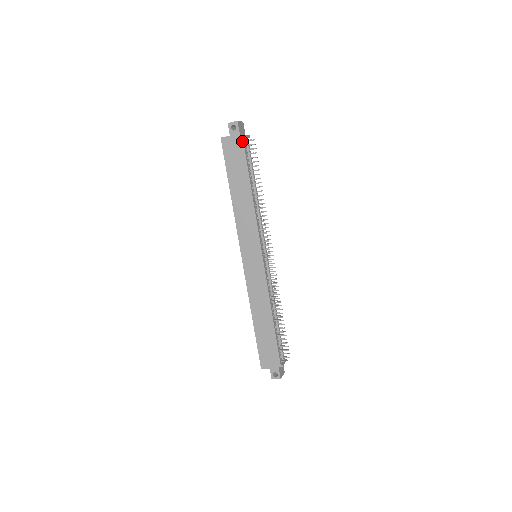
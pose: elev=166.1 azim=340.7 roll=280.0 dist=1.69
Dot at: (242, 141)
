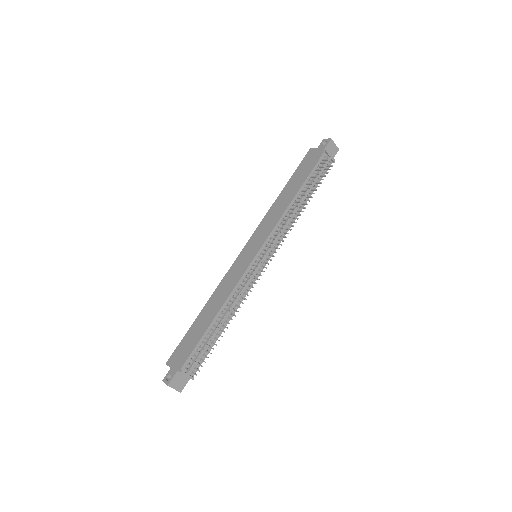
Dot at: (322, 154)
